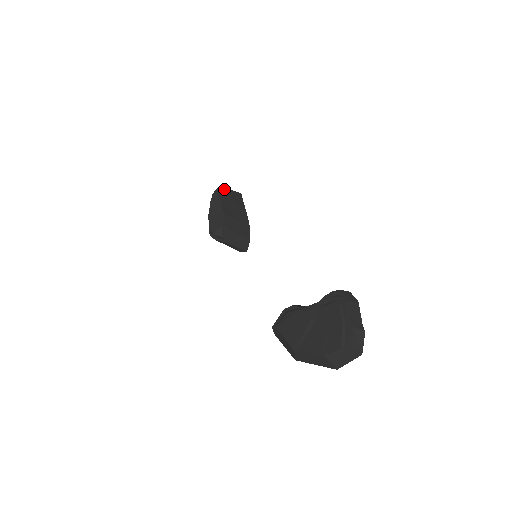
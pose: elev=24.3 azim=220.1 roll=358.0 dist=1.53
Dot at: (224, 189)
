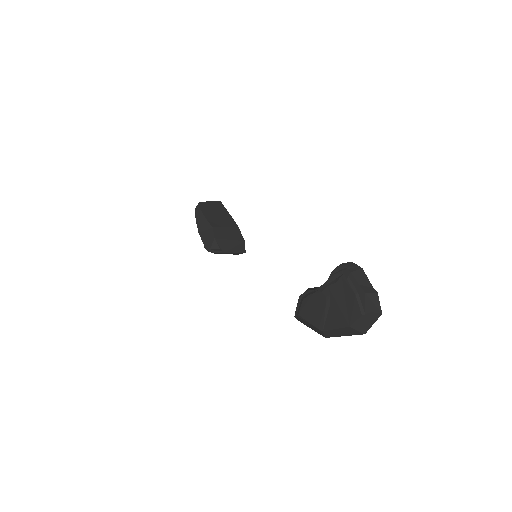
Dot at: (203, 203)
